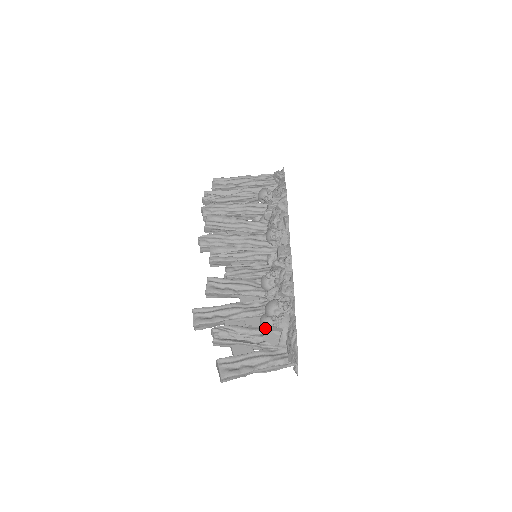
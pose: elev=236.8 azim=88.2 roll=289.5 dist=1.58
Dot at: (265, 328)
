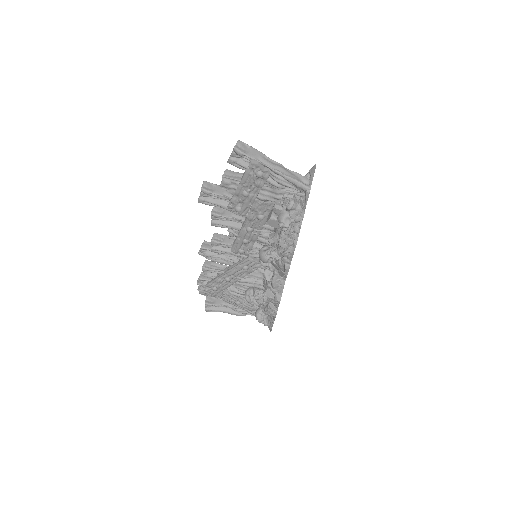
Dot at: occluded
